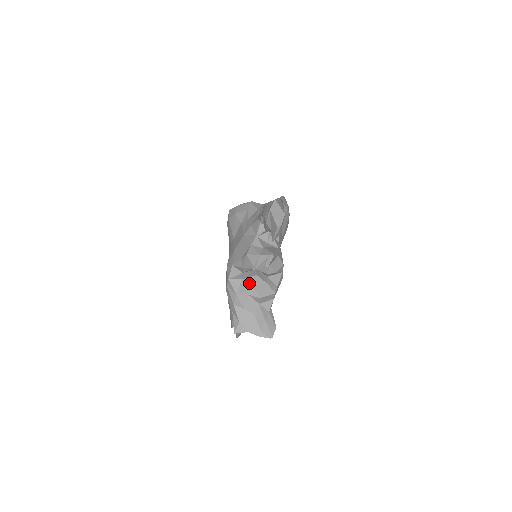
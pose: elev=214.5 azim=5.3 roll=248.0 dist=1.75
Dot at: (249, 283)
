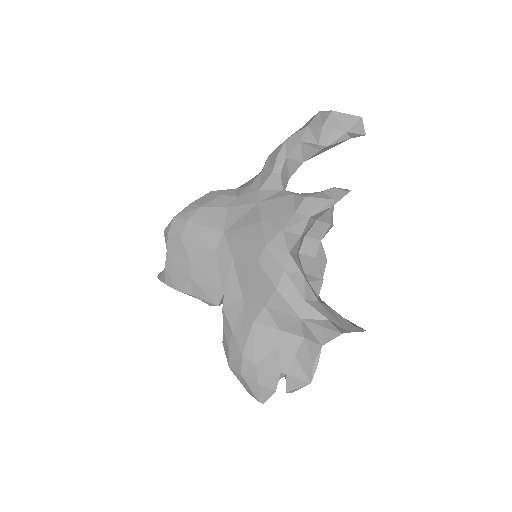
Dot at: occluded
